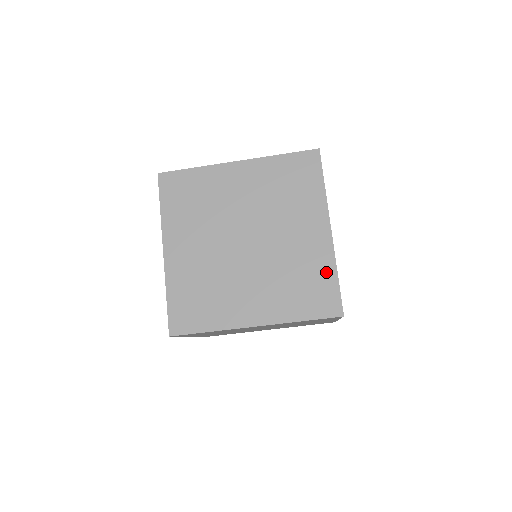
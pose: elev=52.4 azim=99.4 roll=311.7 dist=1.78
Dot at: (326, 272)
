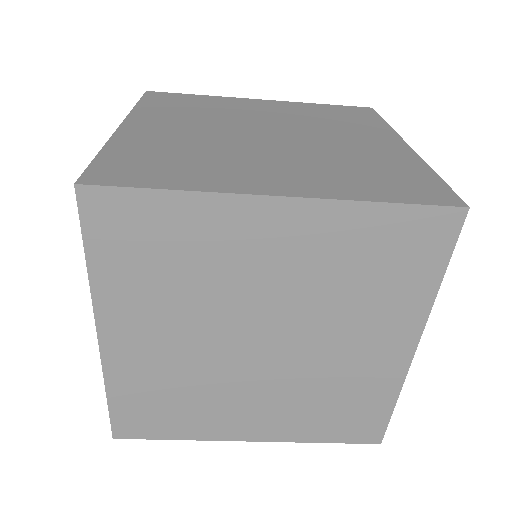
Dot at: (380, 398)
